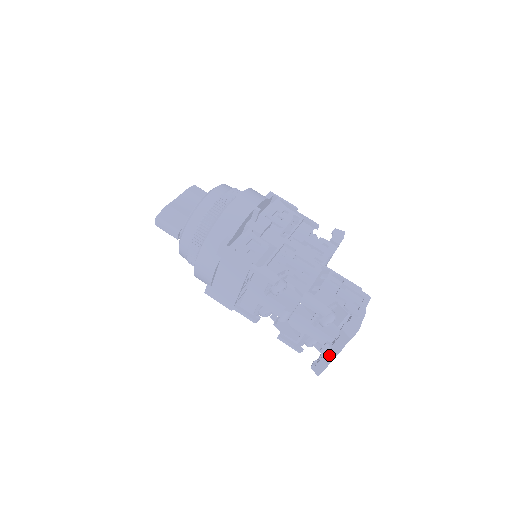
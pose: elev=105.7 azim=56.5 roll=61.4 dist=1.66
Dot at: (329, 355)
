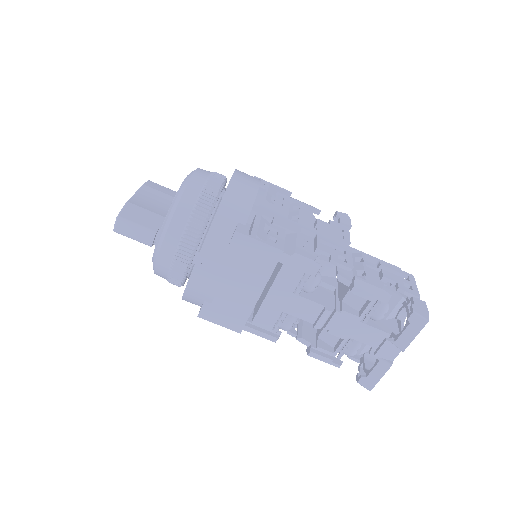
Dot at: (388, 356)
